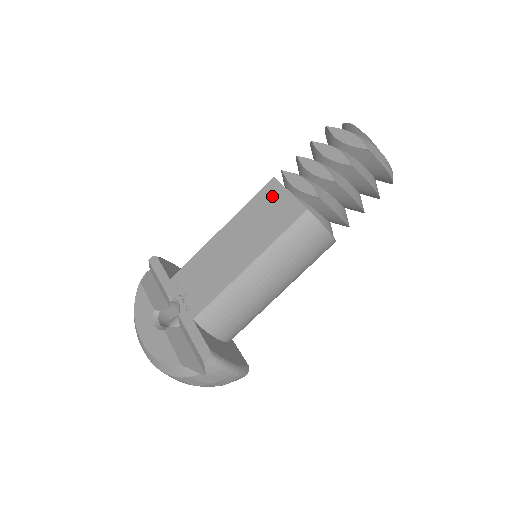
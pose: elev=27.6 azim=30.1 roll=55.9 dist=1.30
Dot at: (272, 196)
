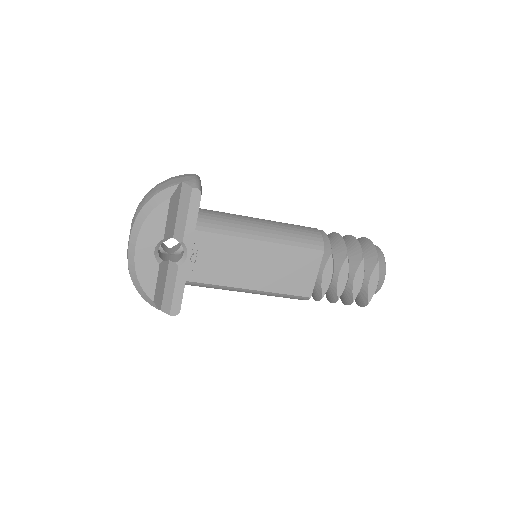
Dot at: (309, 263)
